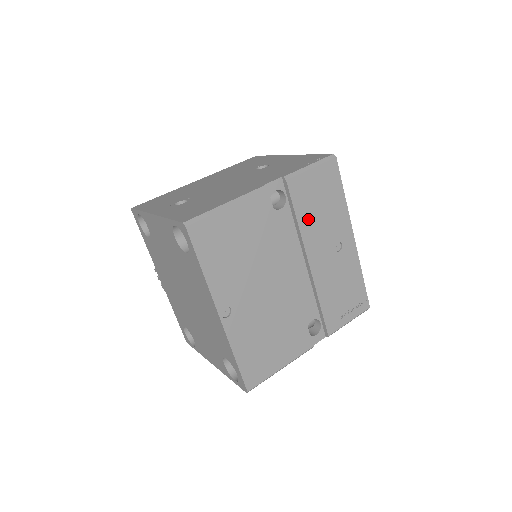
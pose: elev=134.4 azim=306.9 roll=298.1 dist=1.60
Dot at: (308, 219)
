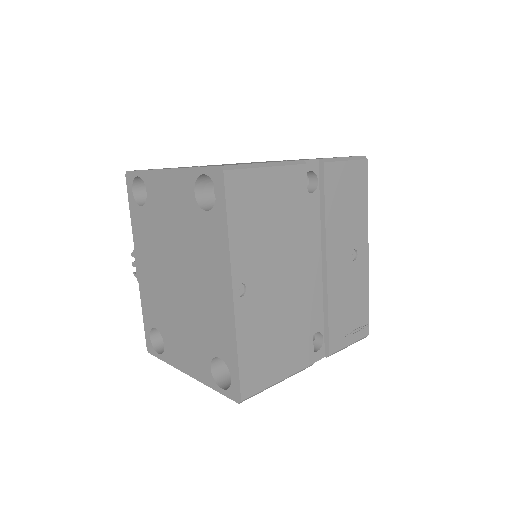
Dot at: (334, 213)
